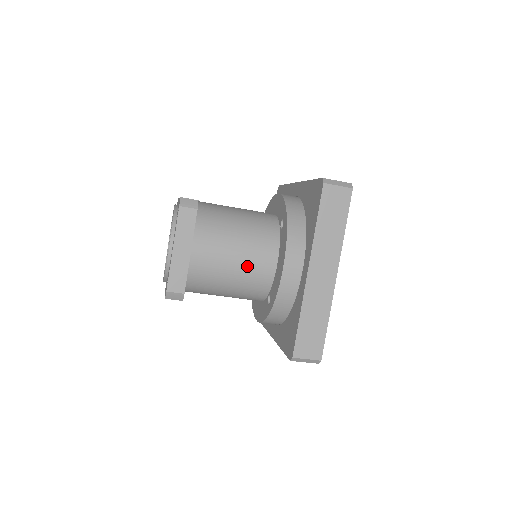
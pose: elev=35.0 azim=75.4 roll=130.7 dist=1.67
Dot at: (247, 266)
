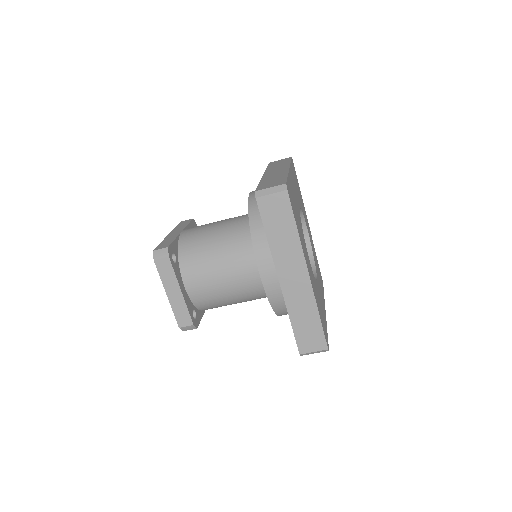
Dot at: (237, 282)
